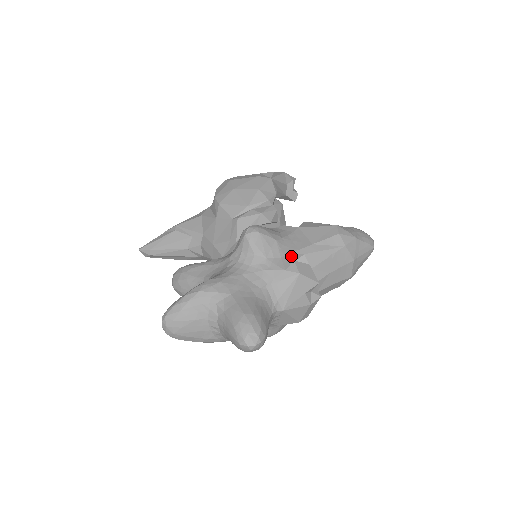
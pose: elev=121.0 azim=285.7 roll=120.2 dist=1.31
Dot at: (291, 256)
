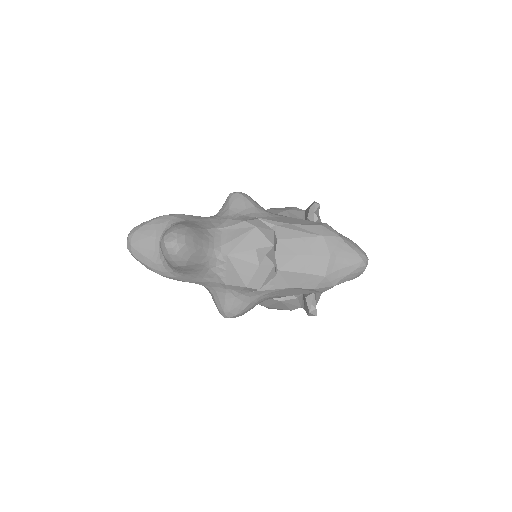
Dot at: (262, 221)
